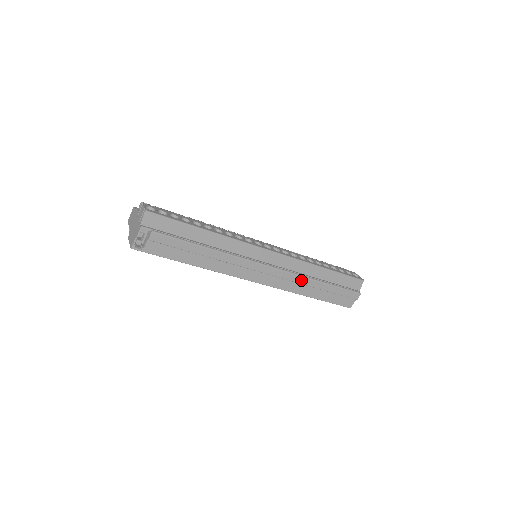
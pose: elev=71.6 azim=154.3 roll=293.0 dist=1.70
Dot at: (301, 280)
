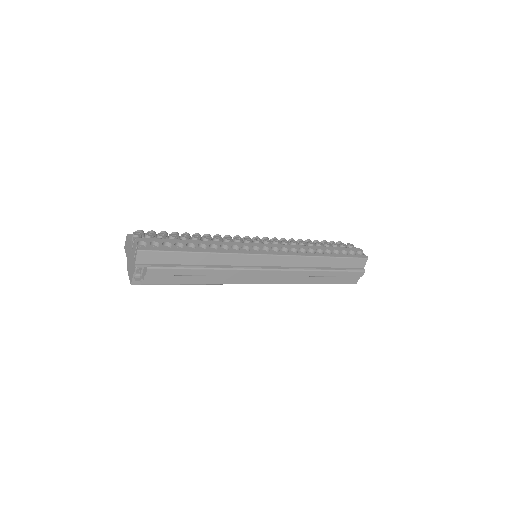
Dot at: (303, 273)
